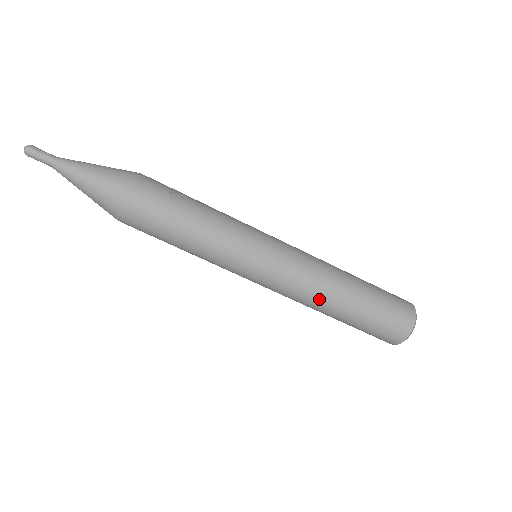
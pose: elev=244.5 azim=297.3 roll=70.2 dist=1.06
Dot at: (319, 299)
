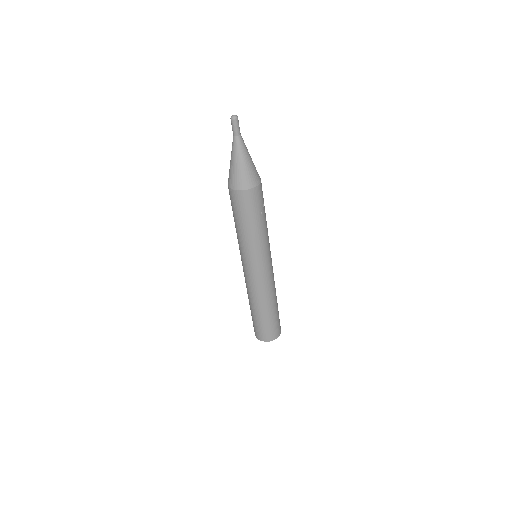
Dot at: (257, 299)
